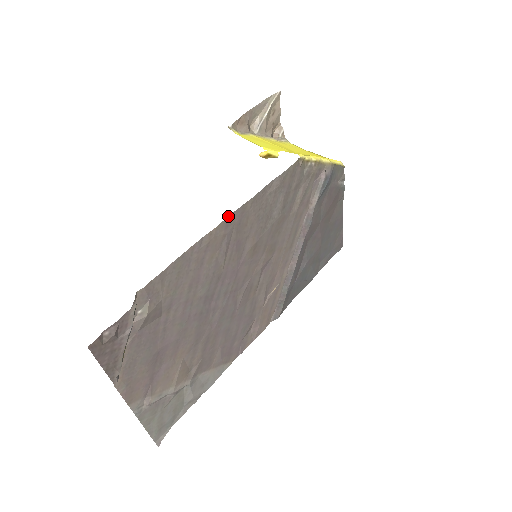
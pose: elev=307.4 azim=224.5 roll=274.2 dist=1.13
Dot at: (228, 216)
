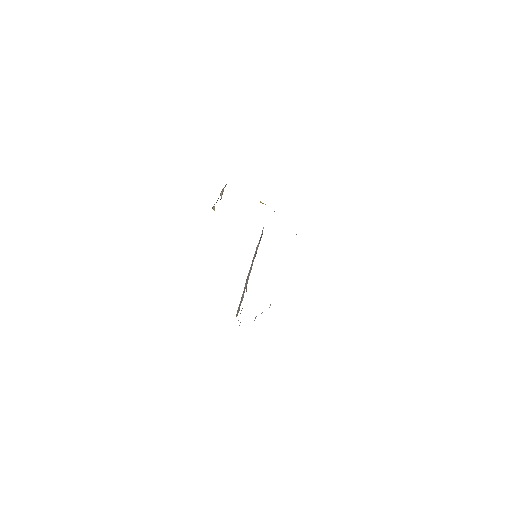
Dot at: occluded
